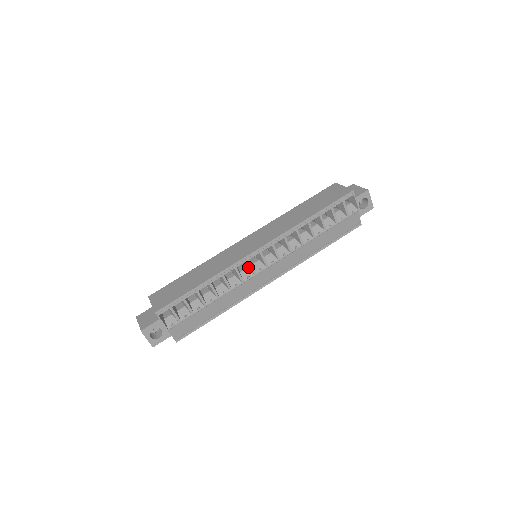
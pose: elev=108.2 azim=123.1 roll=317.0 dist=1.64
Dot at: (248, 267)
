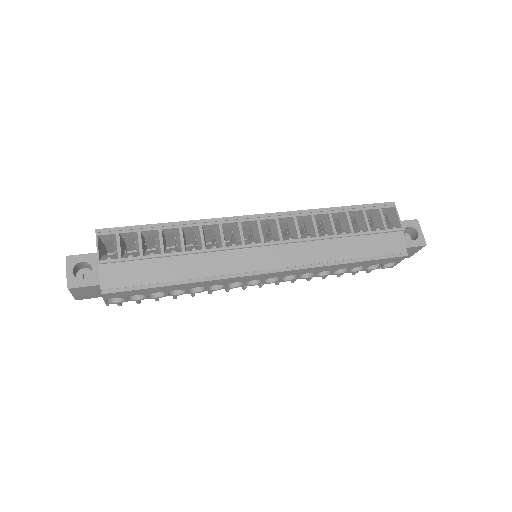
Dot at: (238, 238)
